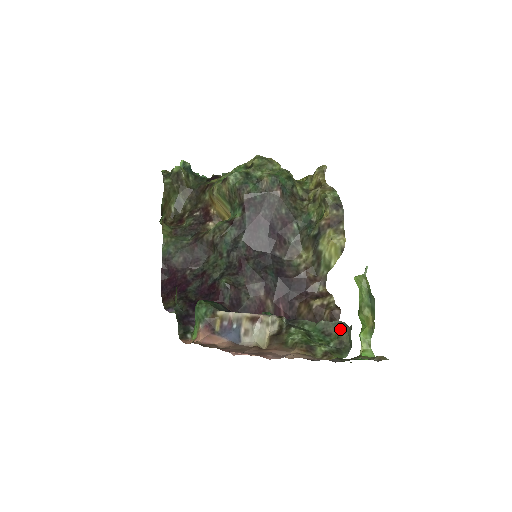
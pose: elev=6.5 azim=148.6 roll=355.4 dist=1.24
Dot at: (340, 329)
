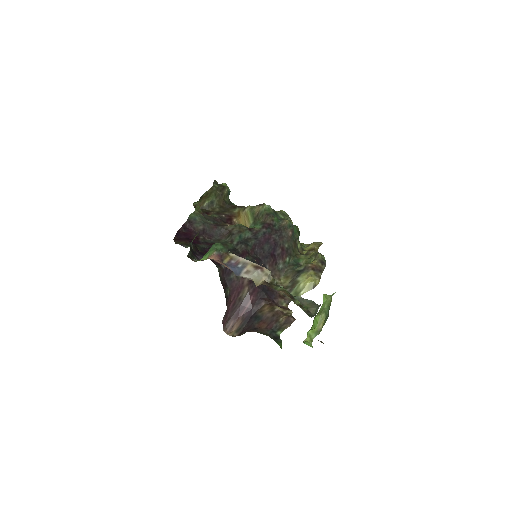
Dot at: (311, 304)
